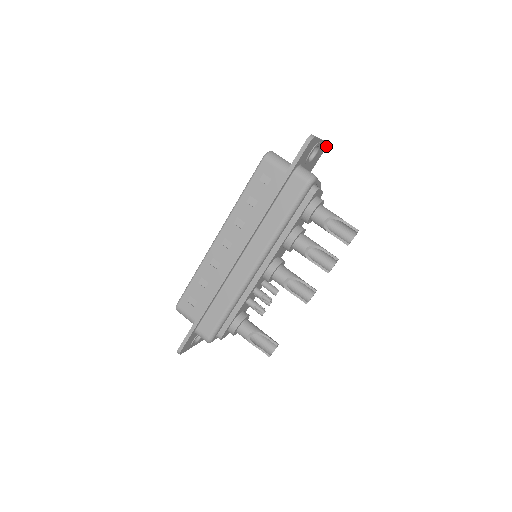
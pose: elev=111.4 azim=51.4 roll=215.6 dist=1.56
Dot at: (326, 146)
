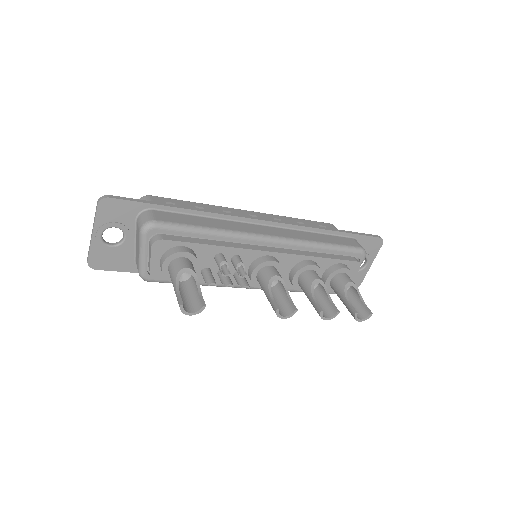
Dot at: occluded
